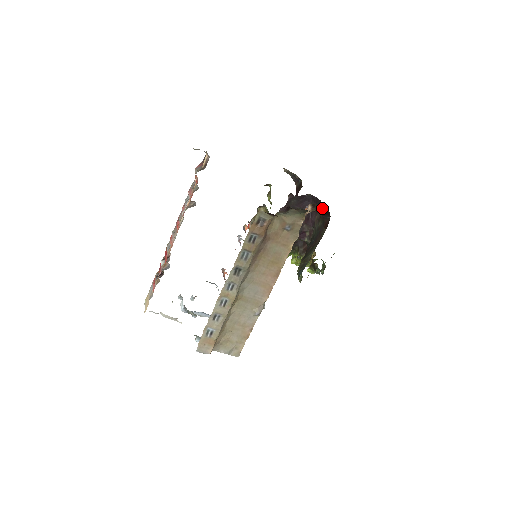
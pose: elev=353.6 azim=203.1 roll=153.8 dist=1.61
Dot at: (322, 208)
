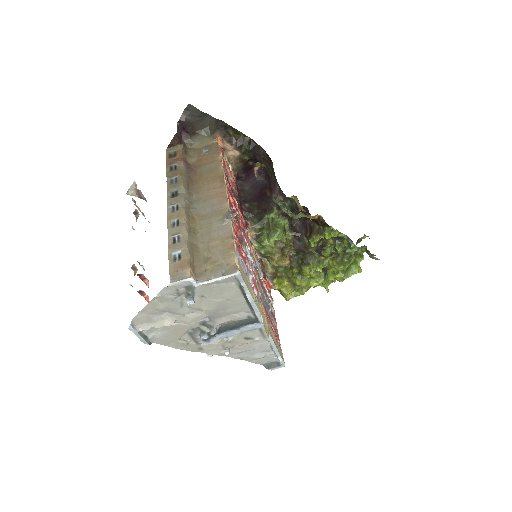
Dot at: (236, 135)
